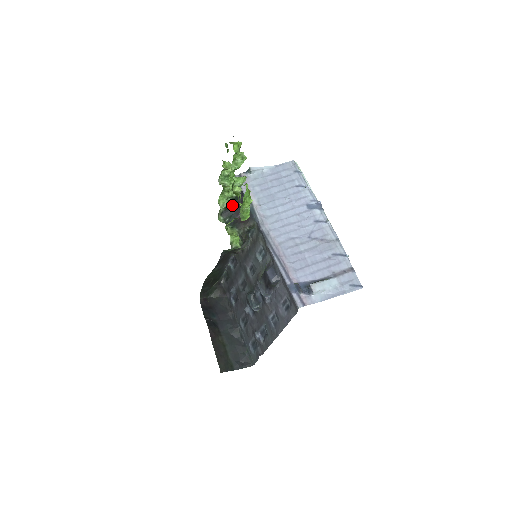
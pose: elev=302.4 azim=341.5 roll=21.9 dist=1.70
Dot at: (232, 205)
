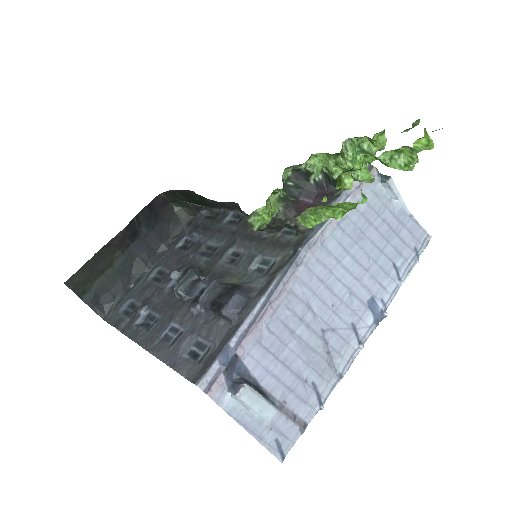
Dot at: (318, 180)
